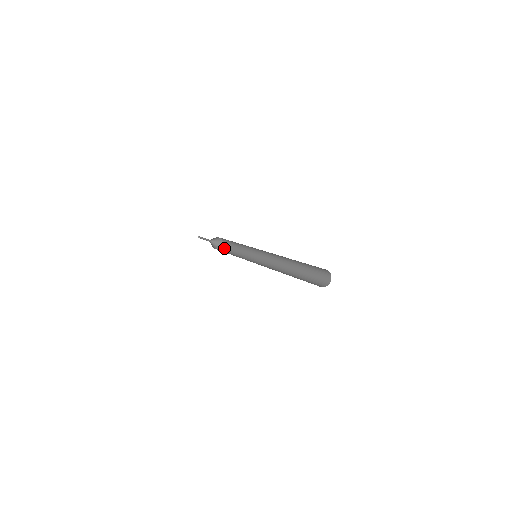
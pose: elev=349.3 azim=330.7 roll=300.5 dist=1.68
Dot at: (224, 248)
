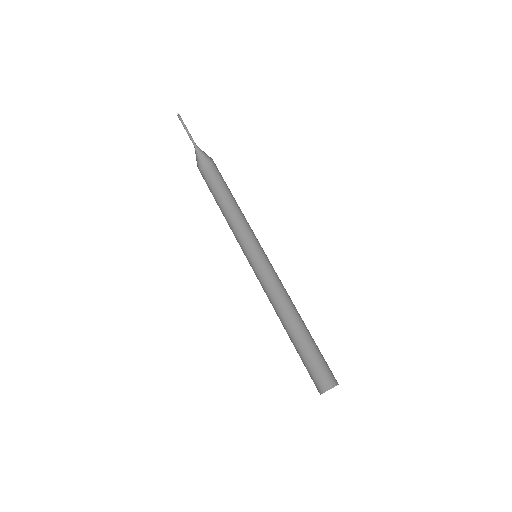
Dot at: (217, 170)
